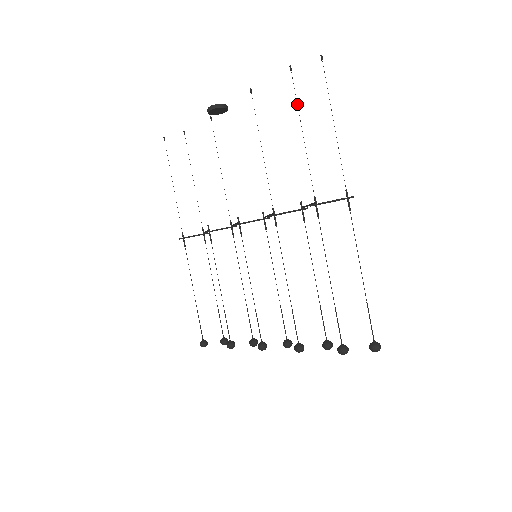
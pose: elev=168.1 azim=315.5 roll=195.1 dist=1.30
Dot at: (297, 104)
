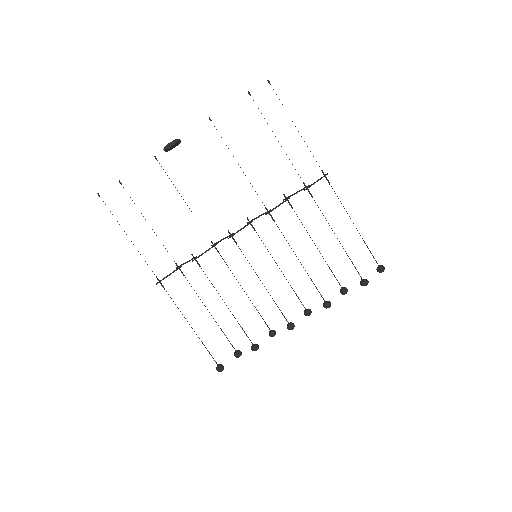
Dot at: occluded
